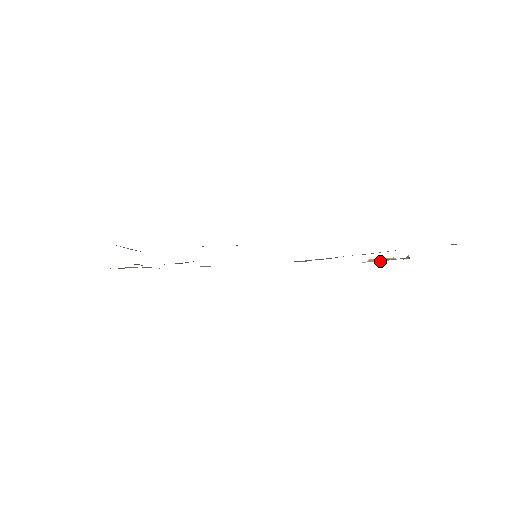
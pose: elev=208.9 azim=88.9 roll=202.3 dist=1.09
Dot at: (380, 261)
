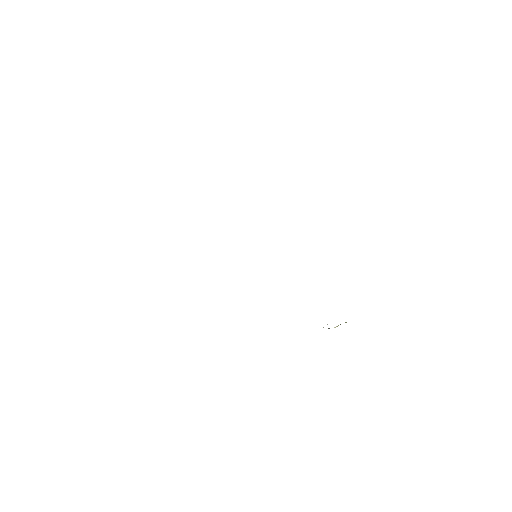
Dot at: occluded
